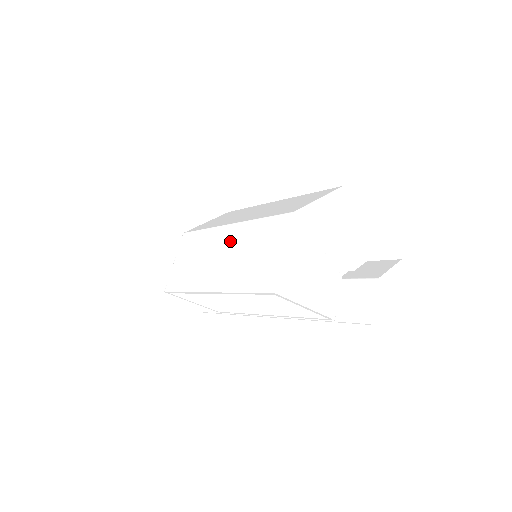
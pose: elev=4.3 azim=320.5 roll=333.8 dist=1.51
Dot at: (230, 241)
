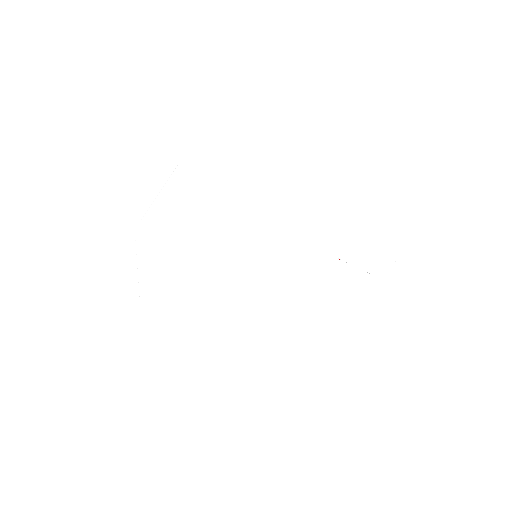
Dot at: (229, 272)
